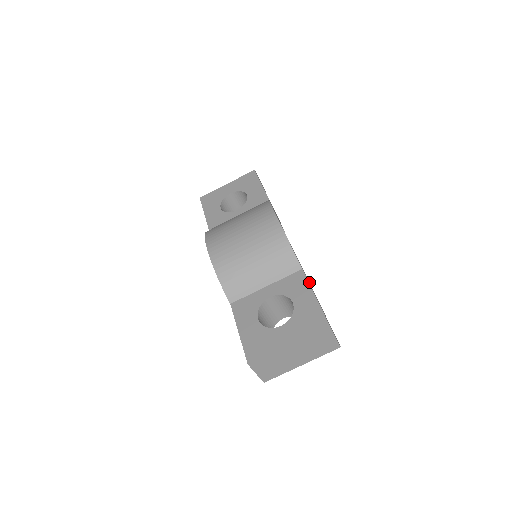
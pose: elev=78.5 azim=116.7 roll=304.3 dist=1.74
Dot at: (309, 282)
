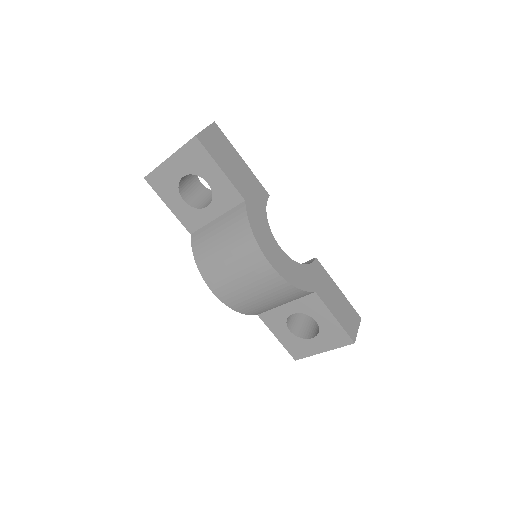
Dot at: (318, 265)
